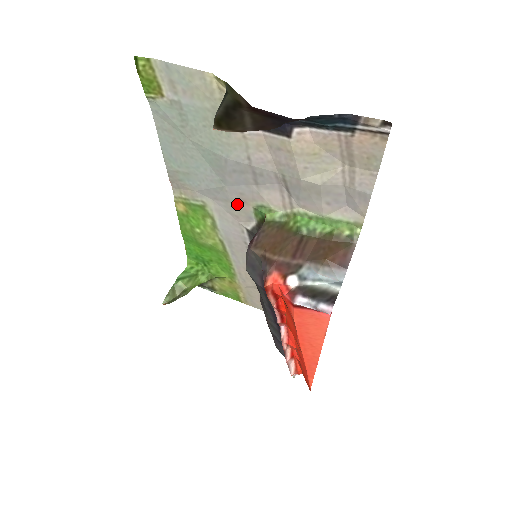
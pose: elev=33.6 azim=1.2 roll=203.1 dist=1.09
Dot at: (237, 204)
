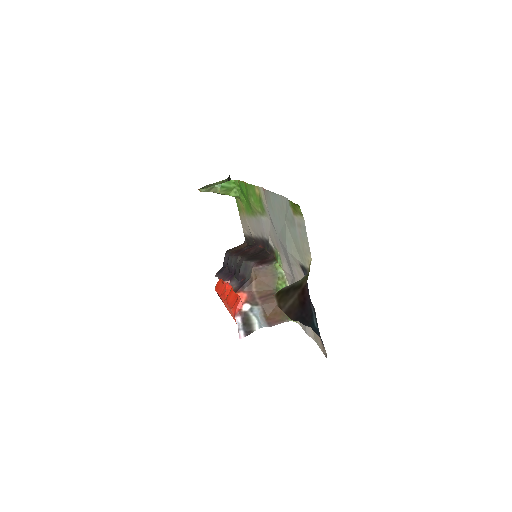
Dot at: (275, 240)
